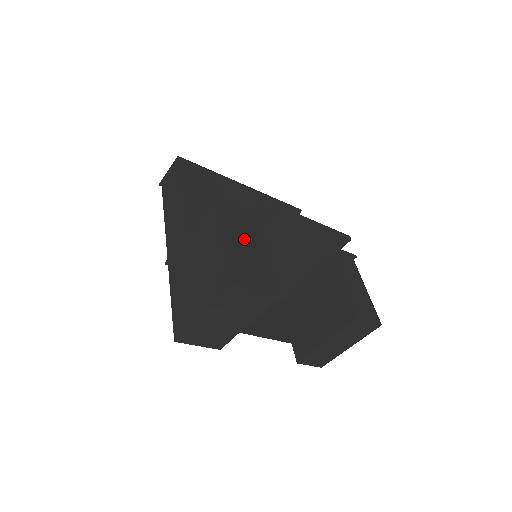
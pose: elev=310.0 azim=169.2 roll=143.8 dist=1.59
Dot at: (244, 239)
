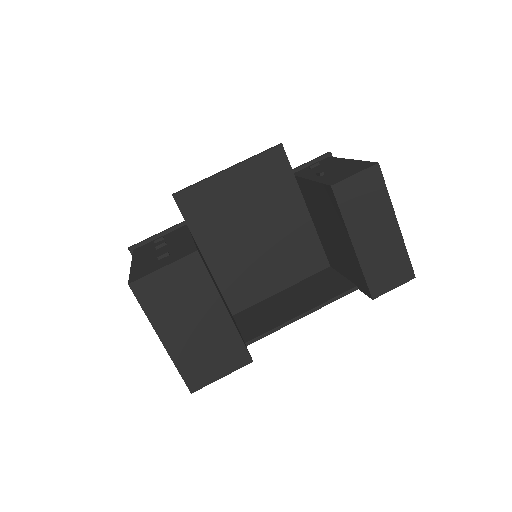
Dot at: (157, 246)
